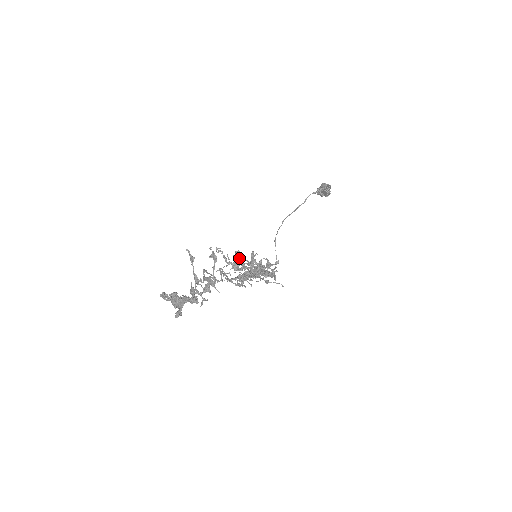
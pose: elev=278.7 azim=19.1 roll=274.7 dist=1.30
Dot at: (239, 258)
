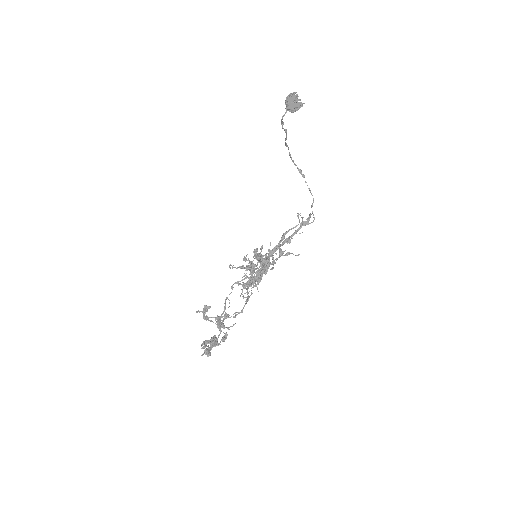
Dot at: occluded
